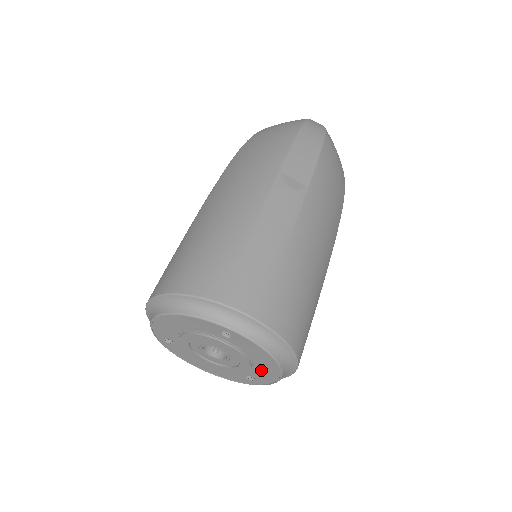
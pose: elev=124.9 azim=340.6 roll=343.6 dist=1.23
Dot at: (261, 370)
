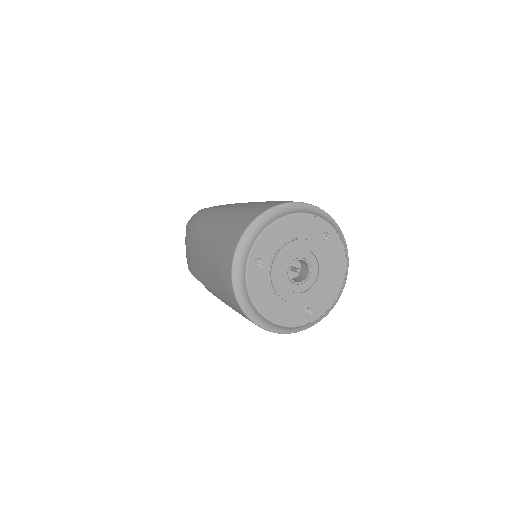
Dot at: (327, 290)
